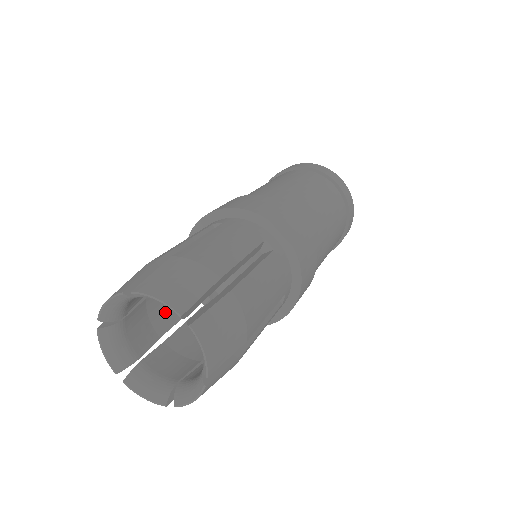
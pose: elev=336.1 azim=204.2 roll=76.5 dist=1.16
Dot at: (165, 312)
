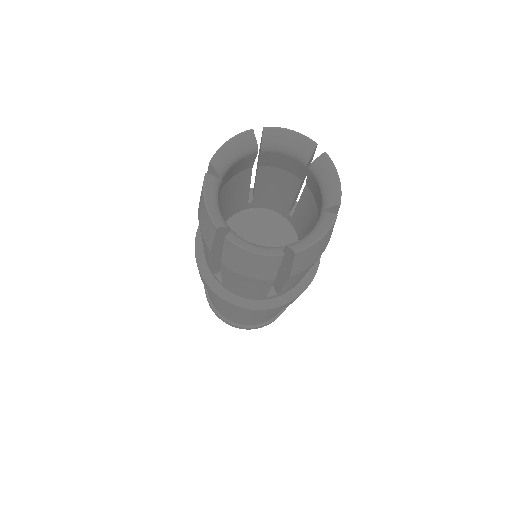
Dot at: occluded
